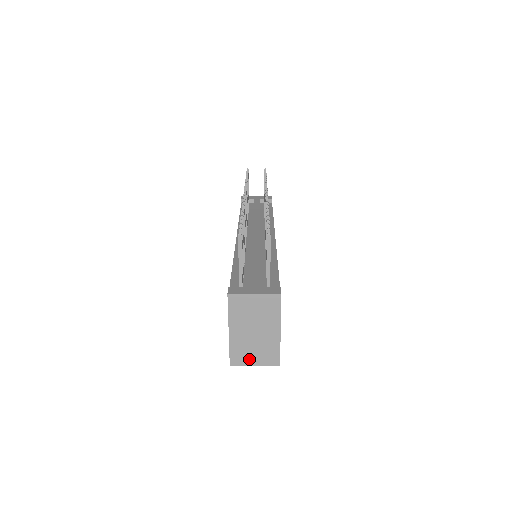
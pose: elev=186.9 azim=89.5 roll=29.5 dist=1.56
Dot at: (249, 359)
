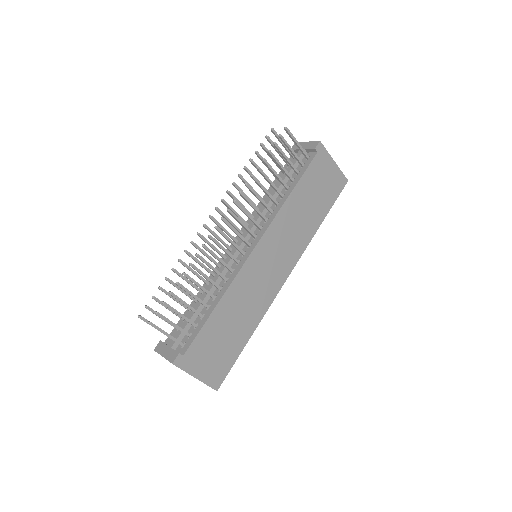
Dot at: occluded
